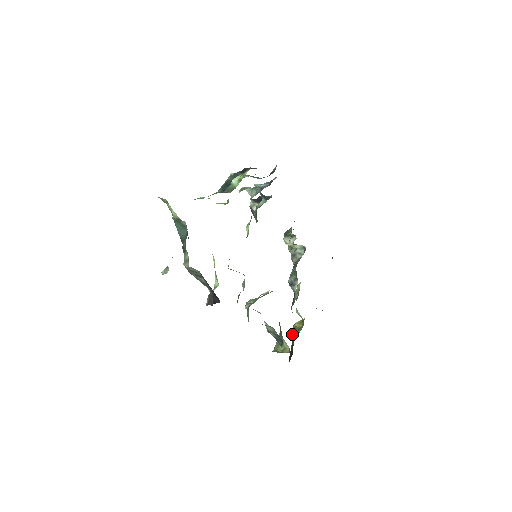
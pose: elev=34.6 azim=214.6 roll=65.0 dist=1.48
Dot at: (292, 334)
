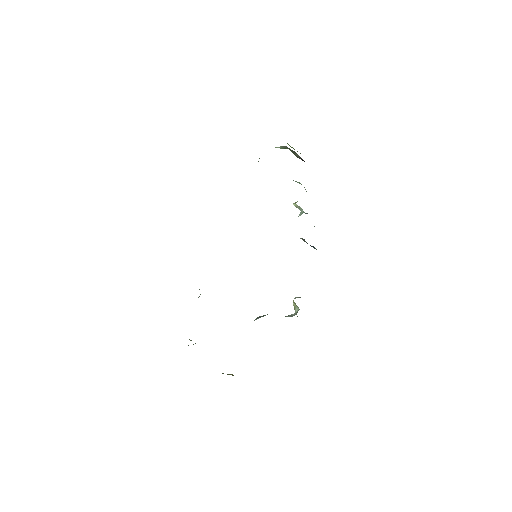
Dot at: occluded
